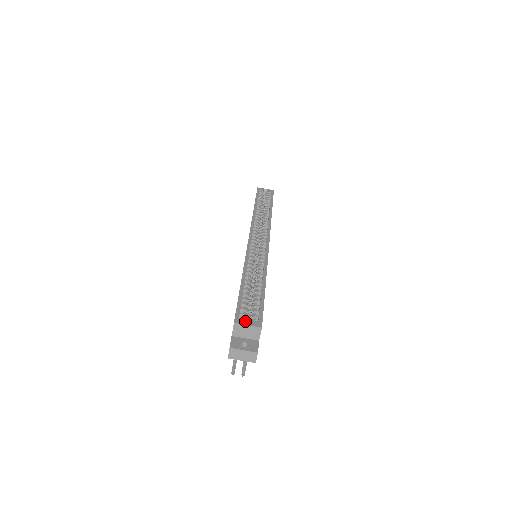
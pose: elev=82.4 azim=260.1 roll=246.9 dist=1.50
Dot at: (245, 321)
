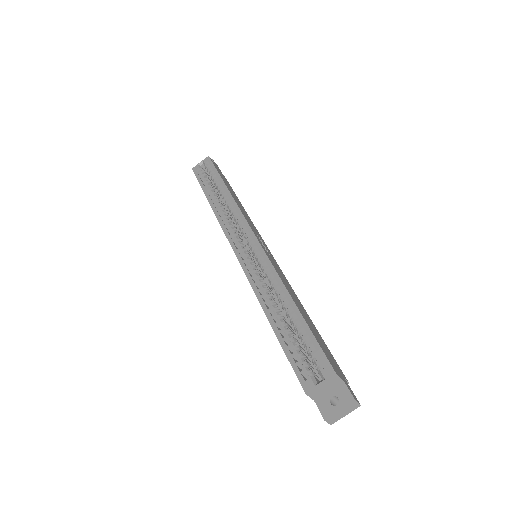
Dot at: (313, 379)
